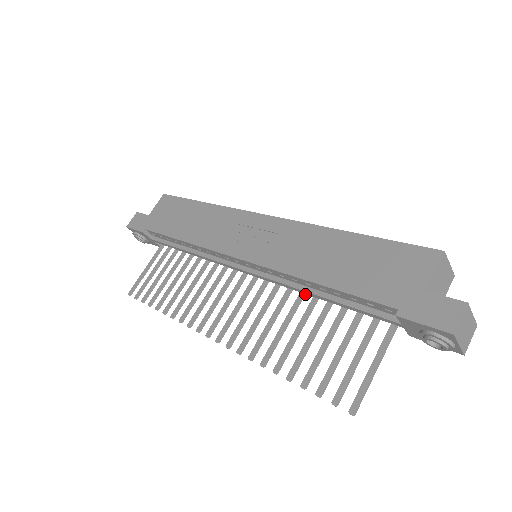
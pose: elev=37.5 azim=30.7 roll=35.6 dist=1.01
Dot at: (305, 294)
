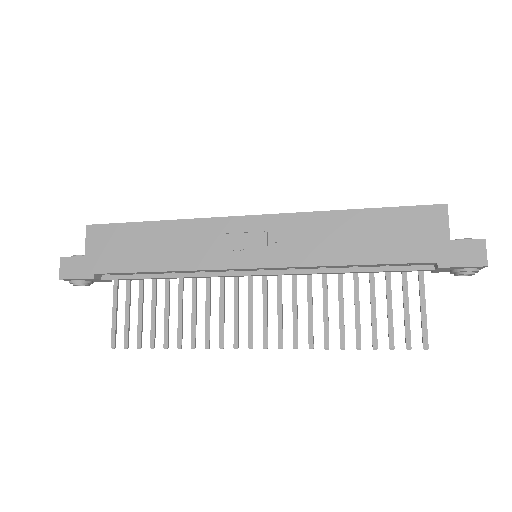
Dot at: occluded
